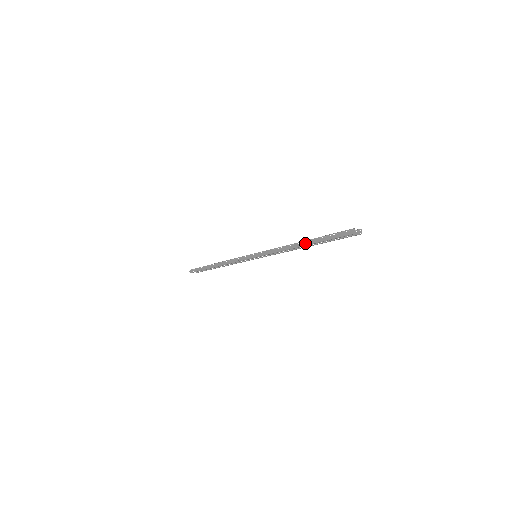
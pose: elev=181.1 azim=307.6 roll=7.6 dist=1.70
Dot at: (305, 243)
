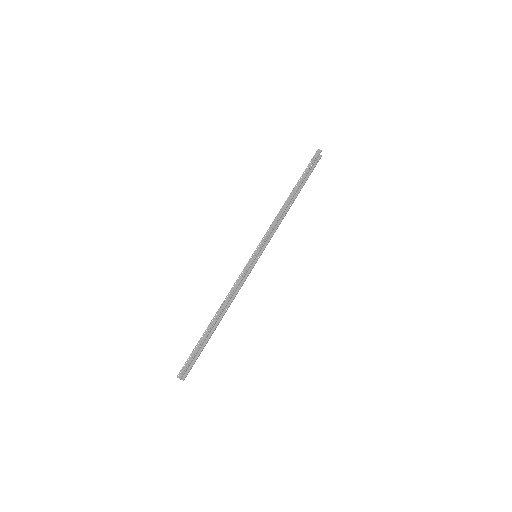
Dot at: (294, 191)
